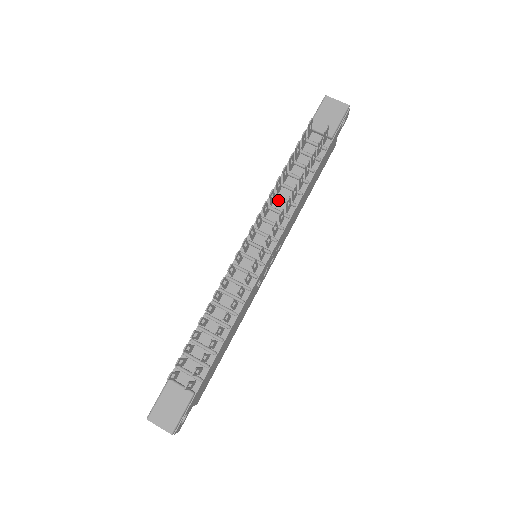
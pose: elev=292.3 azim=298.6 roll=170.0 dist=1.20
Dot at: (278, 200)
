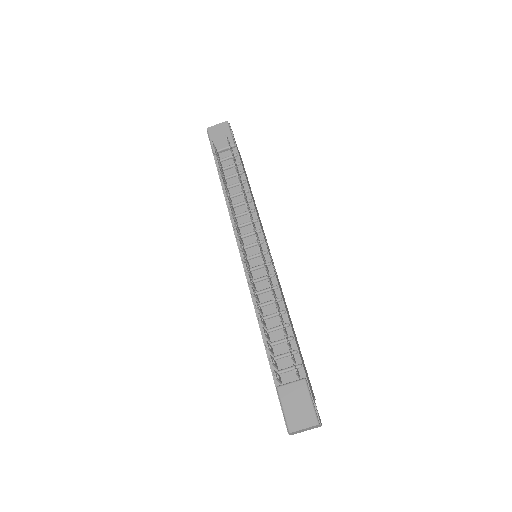
Dot at: (236, 208)
